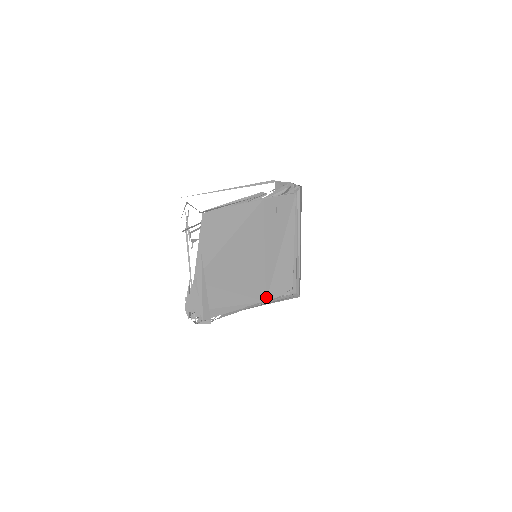
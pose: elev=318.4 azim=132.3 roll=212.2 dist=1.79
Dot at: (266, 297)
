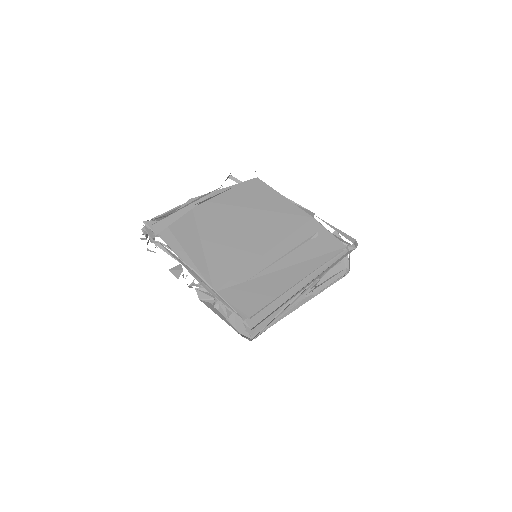
Dot at: (220, 289)
